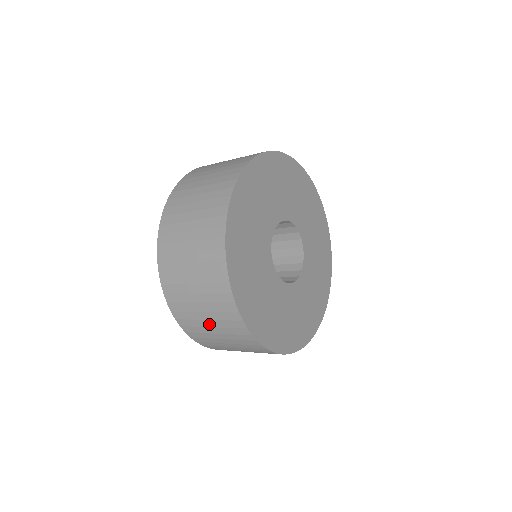
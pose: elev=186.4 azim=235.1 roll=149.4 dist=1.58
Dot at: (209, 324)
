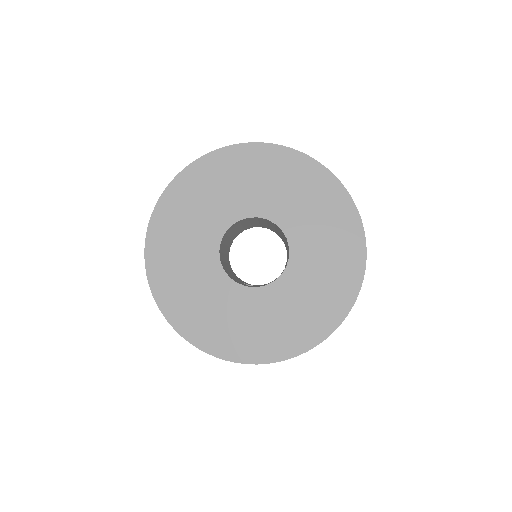
Dot at: occluded
